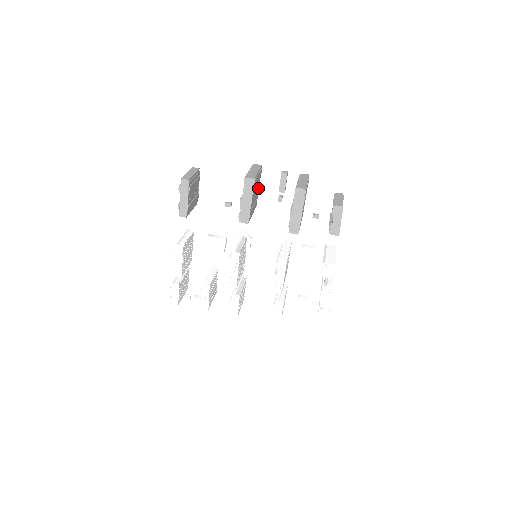
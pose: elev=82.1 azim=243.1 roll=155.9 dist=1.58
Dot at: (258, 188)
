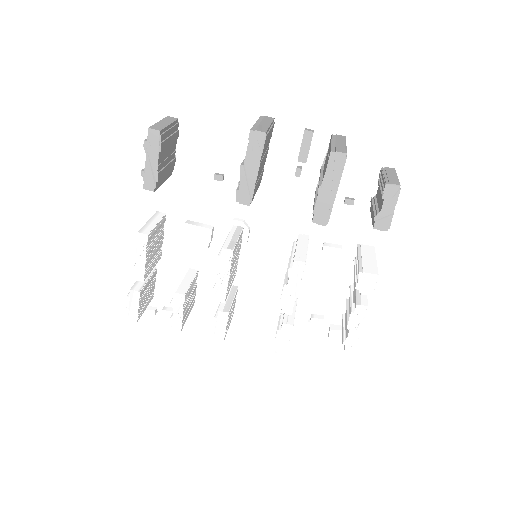
Dot at: (266, 153)
